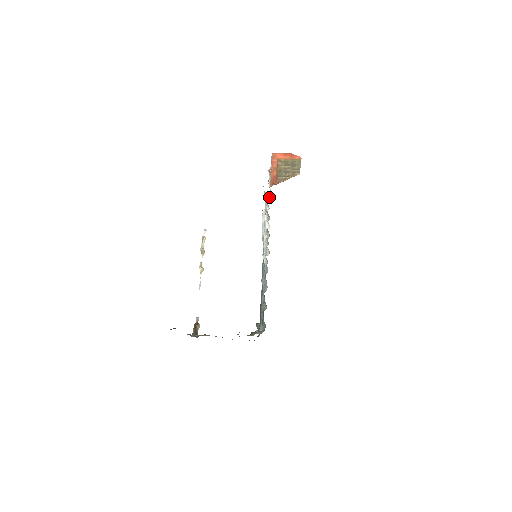
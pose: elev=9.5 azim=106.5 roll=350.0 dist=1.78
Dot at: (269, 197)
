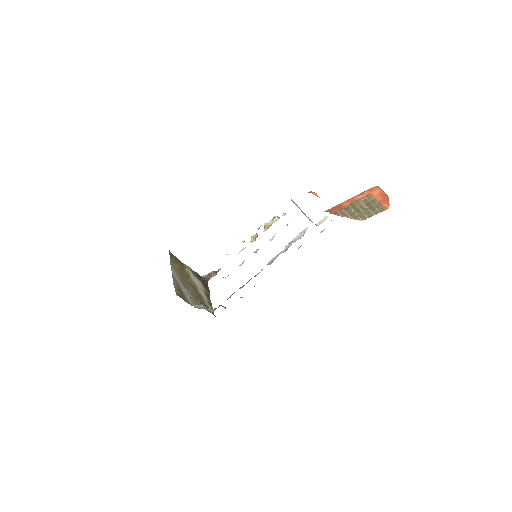
Dot at: (323, 221)
